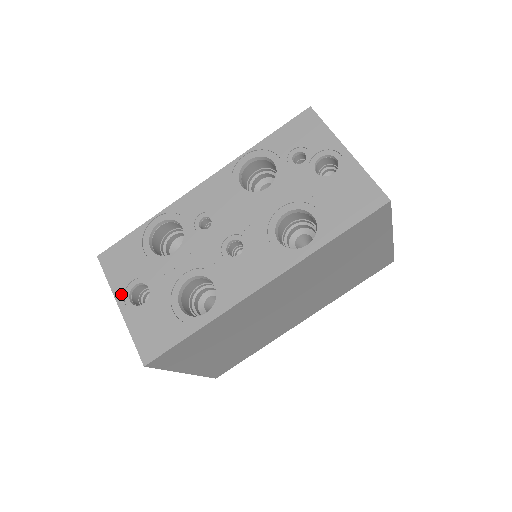
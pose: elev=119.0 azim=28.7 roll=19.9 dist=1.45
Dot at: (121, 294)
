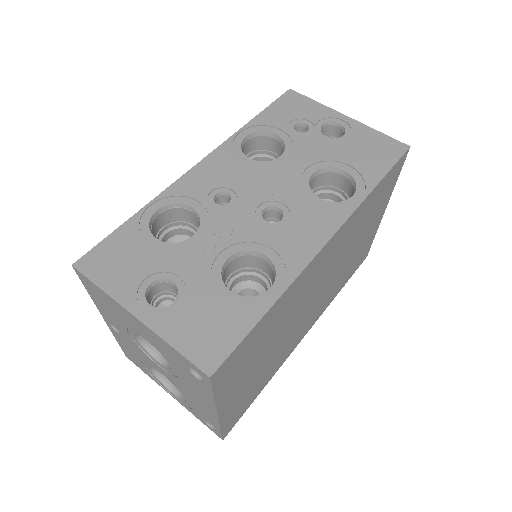
Dot at: (132, 299)
